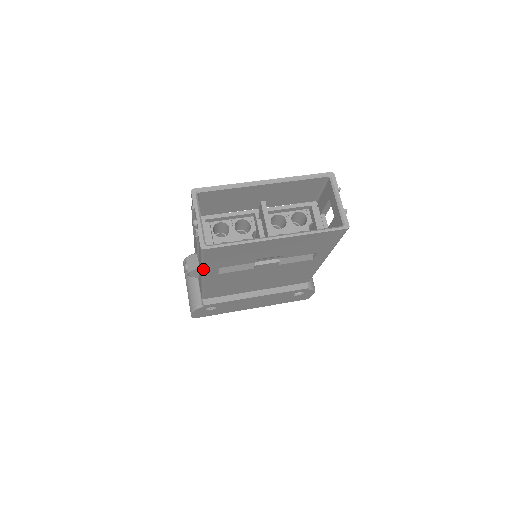
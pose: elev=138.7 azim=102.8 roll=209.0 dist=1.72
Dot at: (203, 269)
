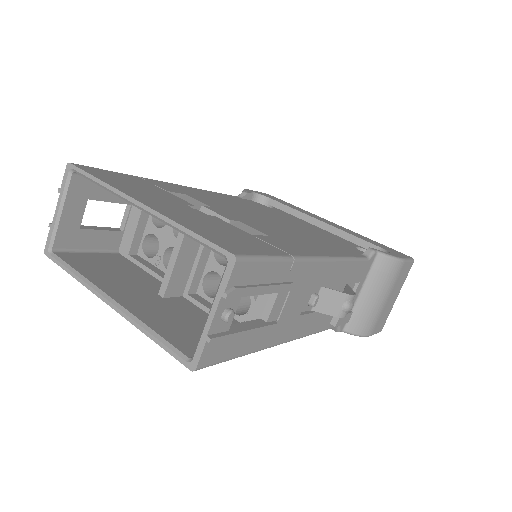
Dot at: occluded
